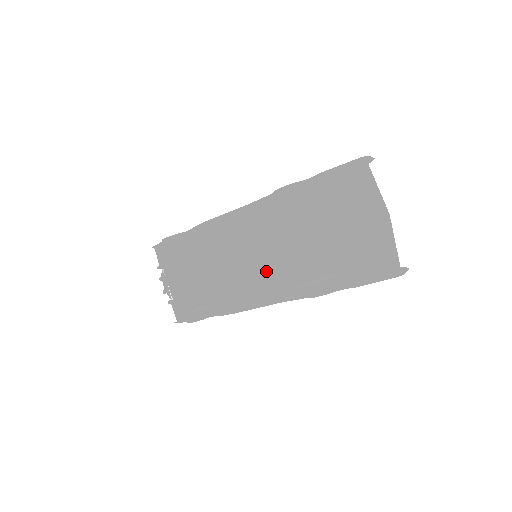
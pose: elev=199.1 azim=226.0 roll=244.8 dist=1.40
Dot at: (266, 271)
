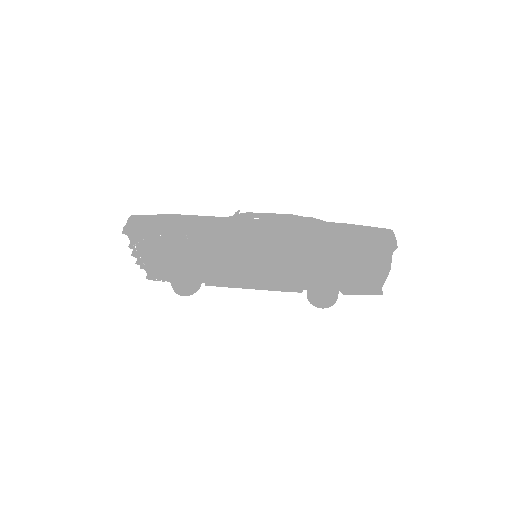
Dot at: (275, 280)
